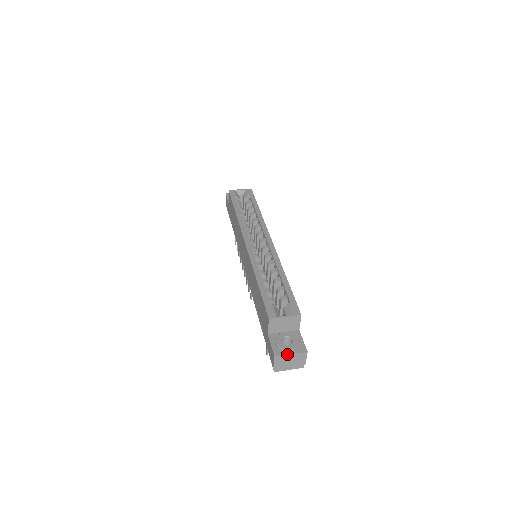
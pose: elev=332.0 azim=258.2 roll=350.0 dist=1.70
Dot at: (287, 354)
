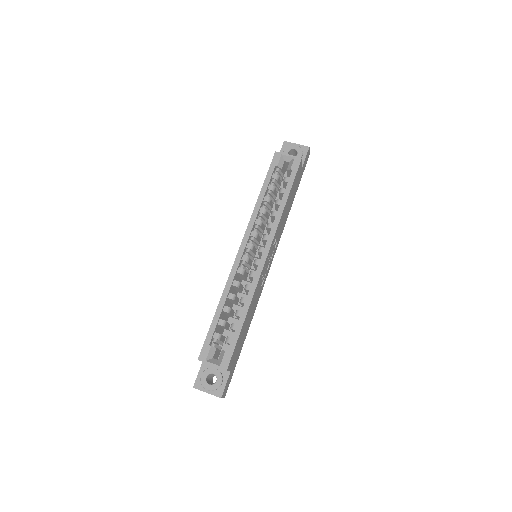
Dot at: (204, 391)
